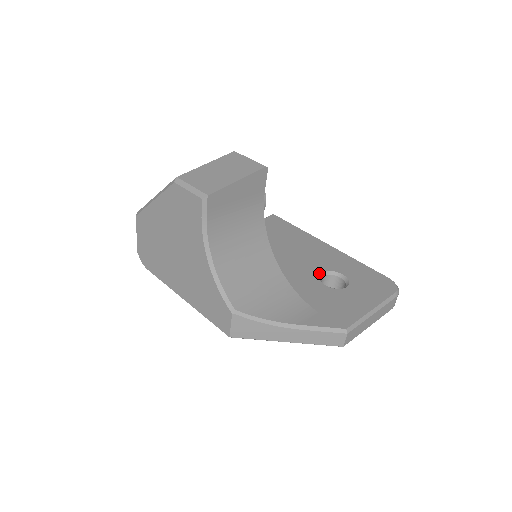
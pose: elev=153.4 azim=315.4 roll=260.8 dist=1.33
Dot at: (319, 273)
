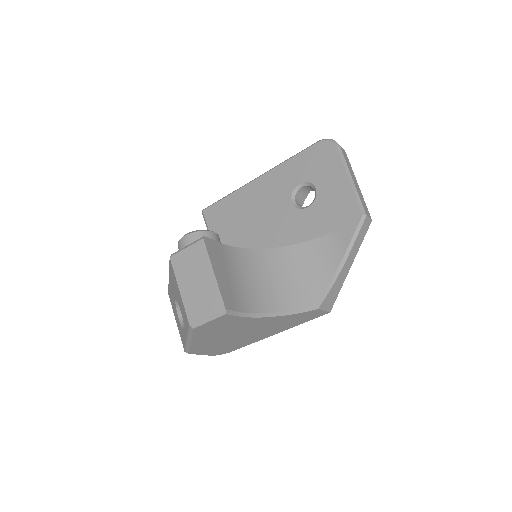
Dot at: (291, 206)
